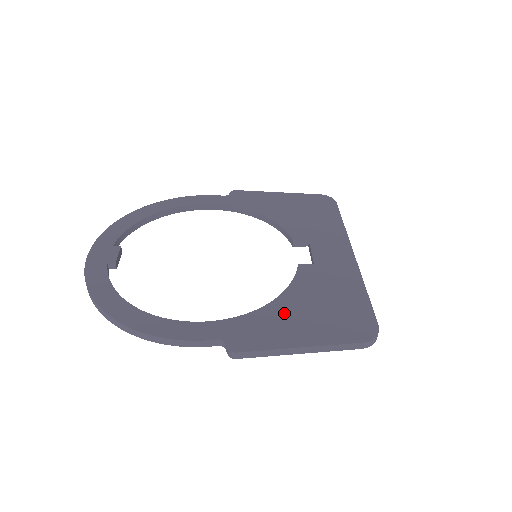
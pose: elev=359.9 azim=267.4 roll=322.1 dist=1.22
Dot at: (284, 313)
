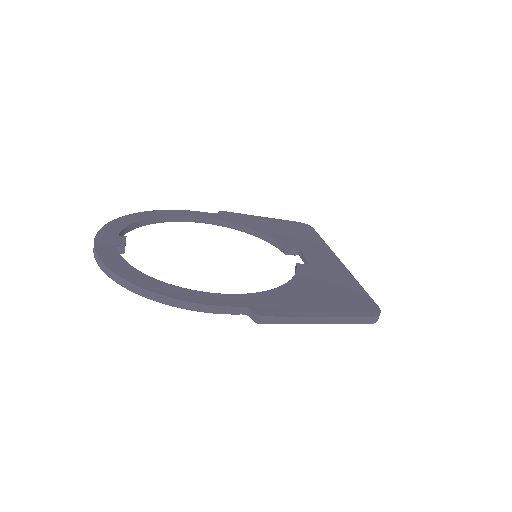
Dot at: (296, 293)
